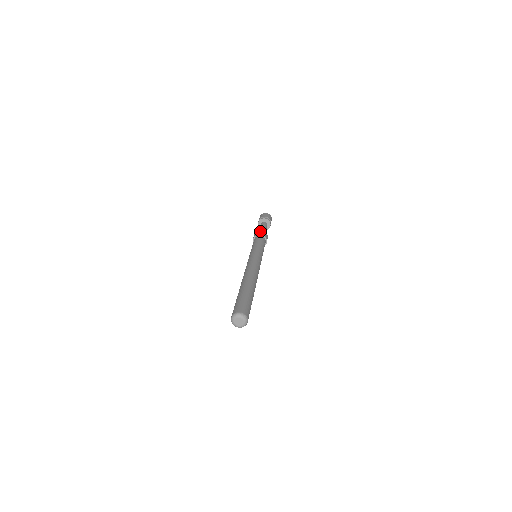
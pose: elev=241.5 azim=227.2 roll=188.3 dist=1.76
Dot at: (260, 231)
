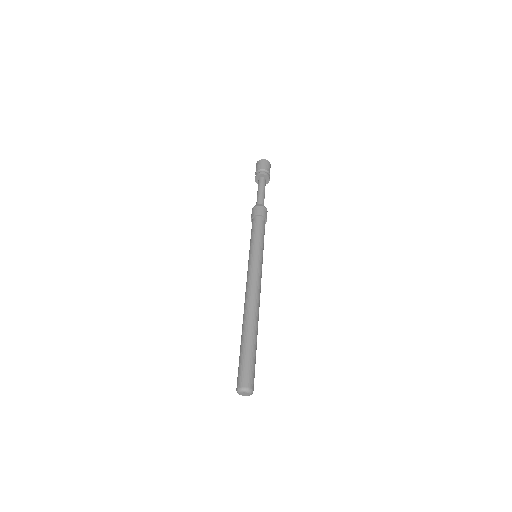
Dot at: (265, 209)
